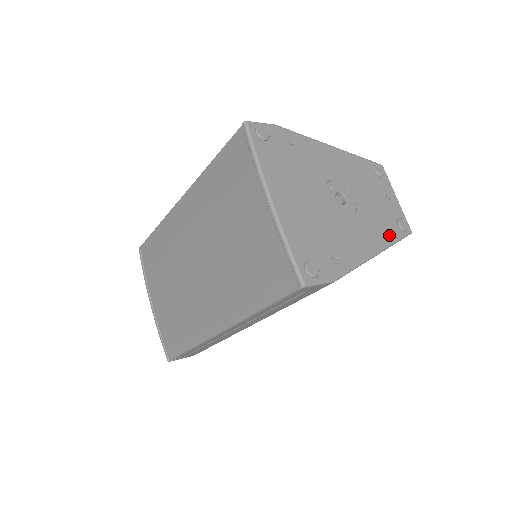
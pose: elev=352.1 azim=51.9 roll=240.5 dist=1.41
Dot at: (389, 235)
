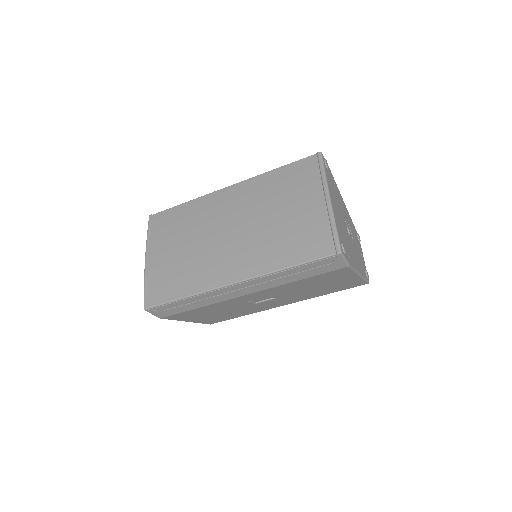
Dot at: (363, 272)
